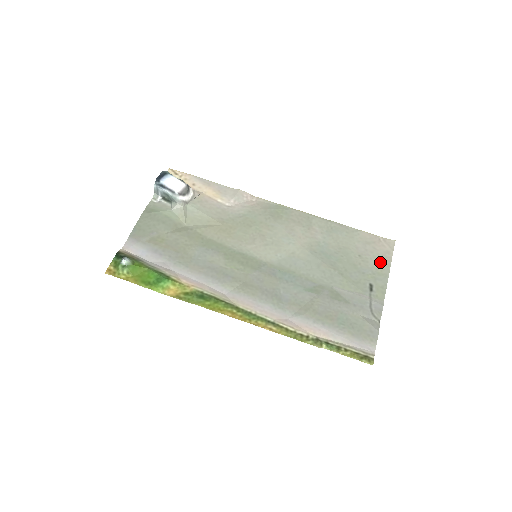
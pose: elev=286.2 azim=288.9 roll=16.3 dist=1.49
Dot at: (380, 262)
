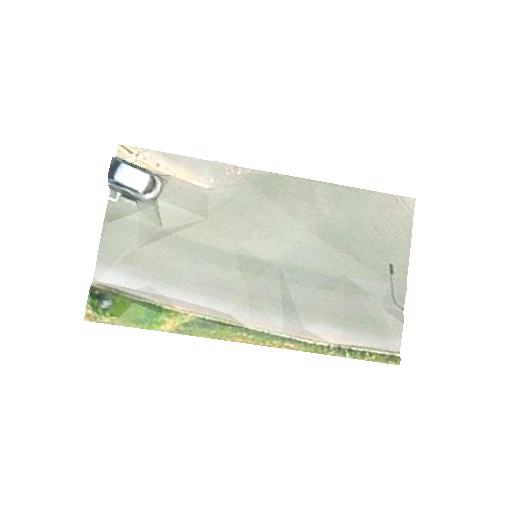
Dot at: (399, 232)
